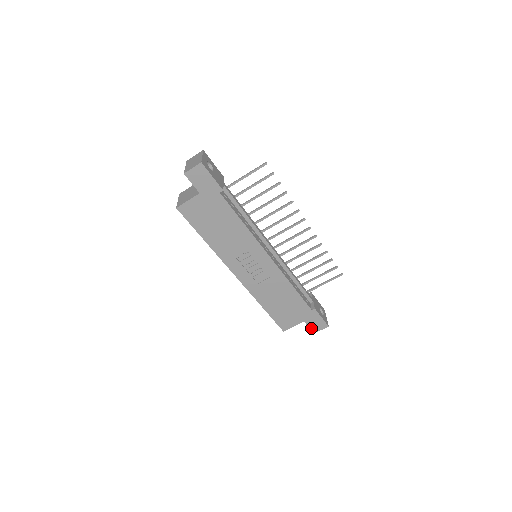
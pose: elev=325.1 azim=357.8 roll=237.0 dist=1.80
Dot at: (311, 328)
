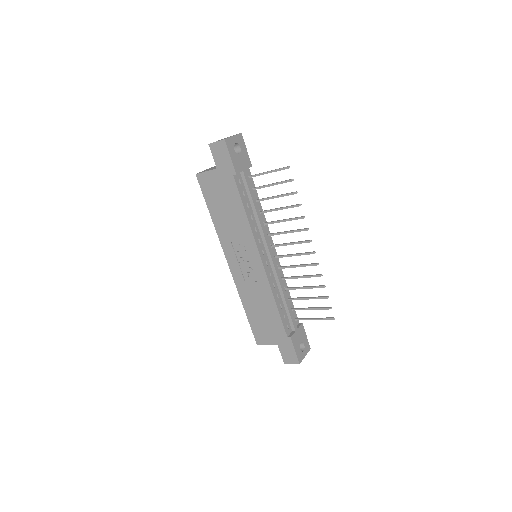
Dot at: (283, 356)
